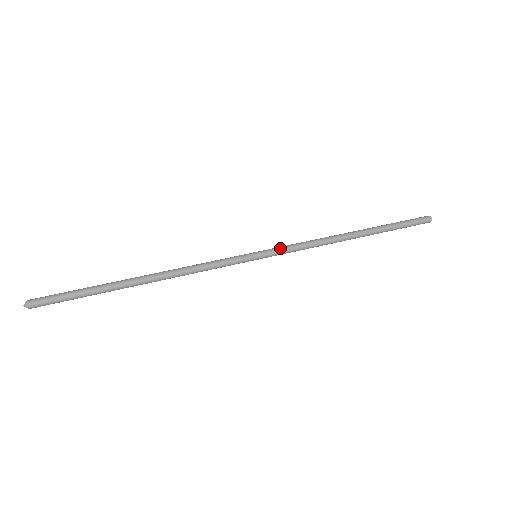
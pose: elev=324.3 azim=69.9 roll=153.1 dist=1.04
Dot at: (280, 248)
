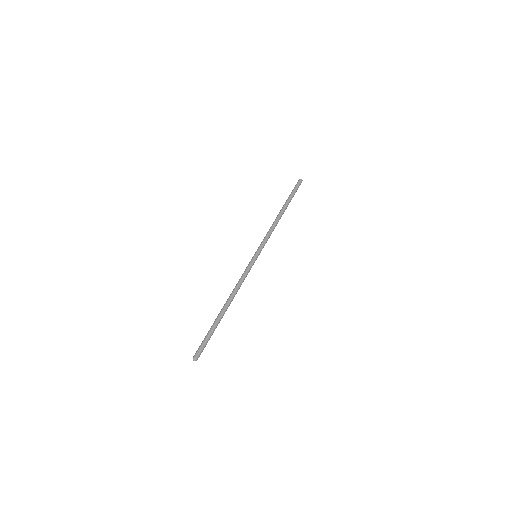
Dot at: occluded
